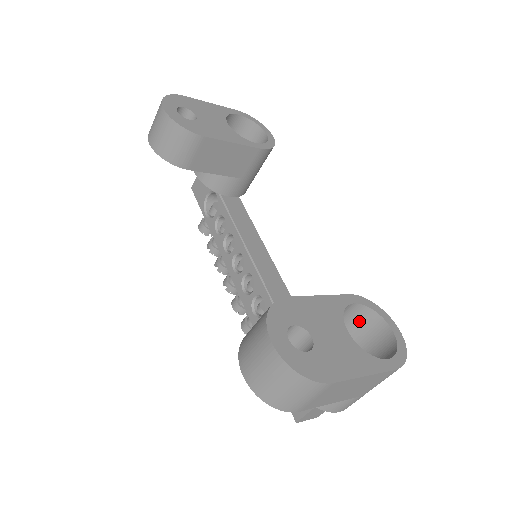
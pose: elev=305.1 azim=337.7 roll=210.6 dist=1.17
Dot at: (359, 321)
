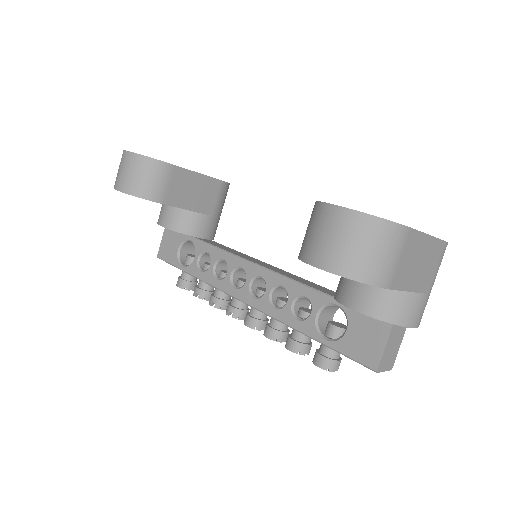
Dot at: occluded
